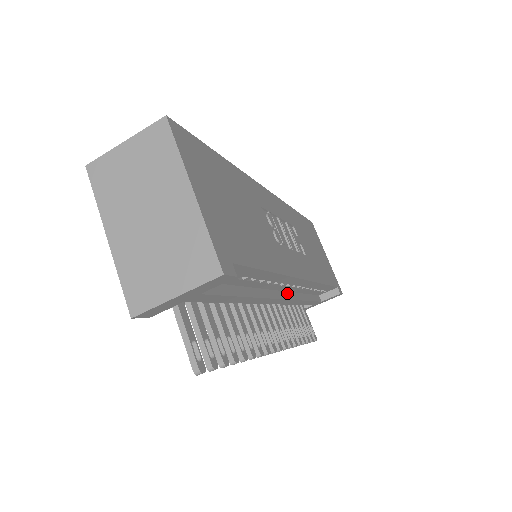
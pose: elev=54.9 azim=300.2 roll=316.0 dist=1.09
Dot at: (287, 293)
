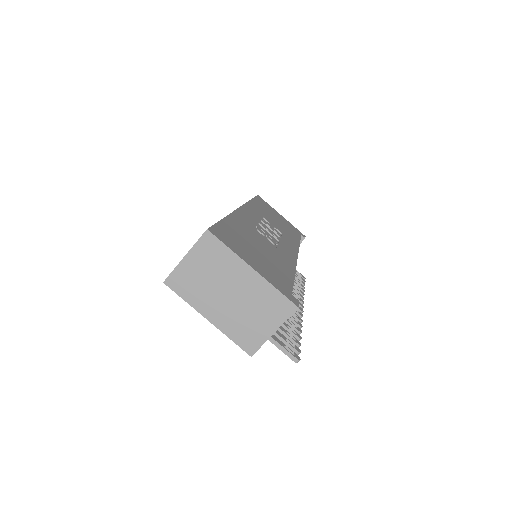
Dot at: occluded
